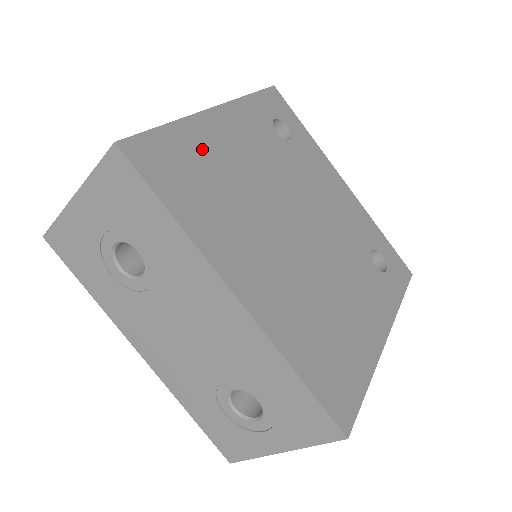
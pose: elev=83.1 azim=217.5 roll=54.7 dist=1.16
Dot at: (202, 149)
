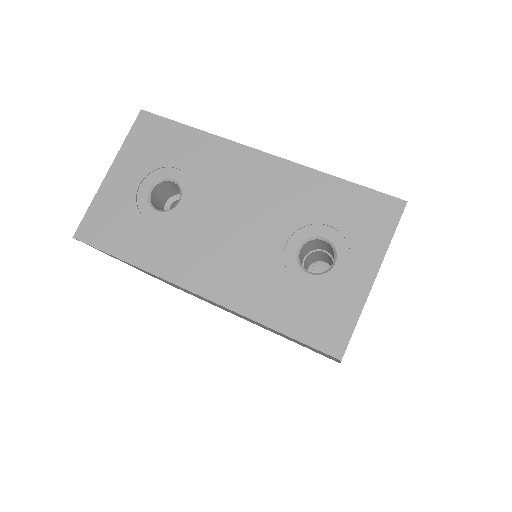
Dot at: occluded
